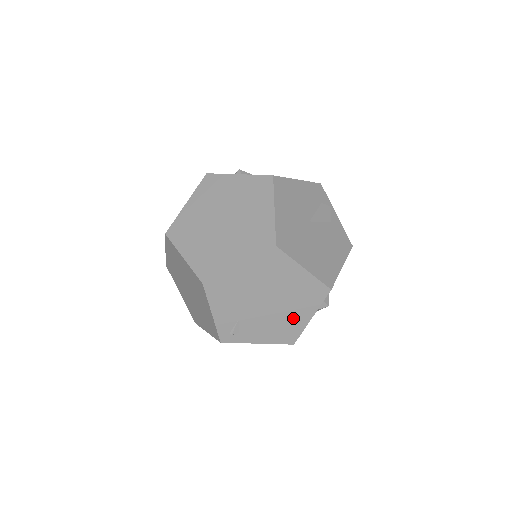
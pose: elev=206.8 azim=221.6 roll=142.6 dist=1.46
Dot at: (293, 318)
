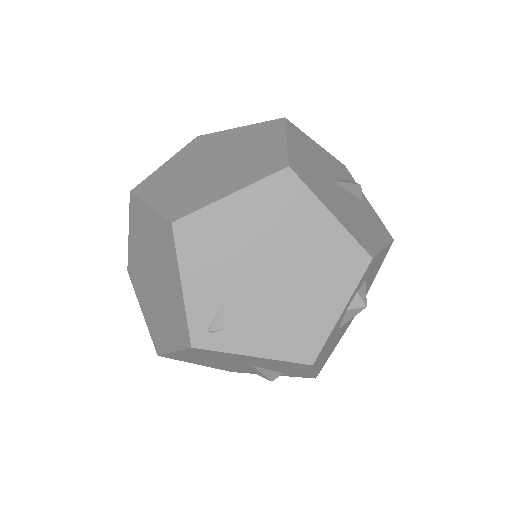
Dot at: (312, 309)
